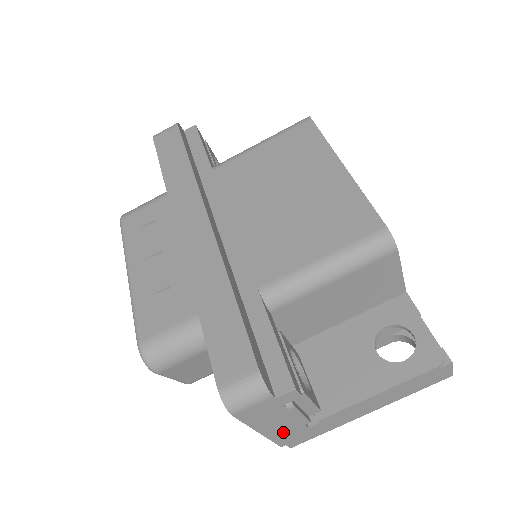
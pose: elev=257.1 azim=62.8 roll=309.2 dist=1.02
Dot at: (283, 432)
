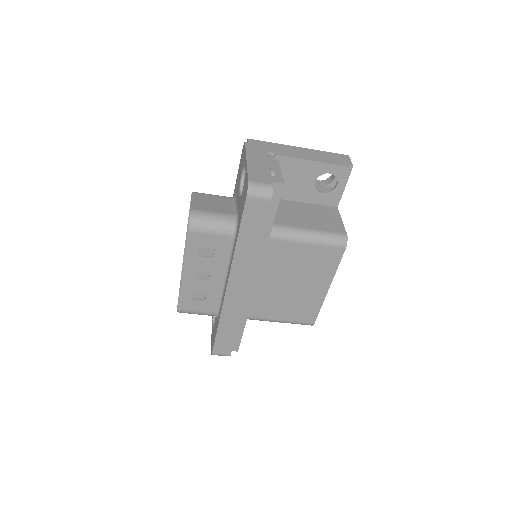
Dot at: occluded
